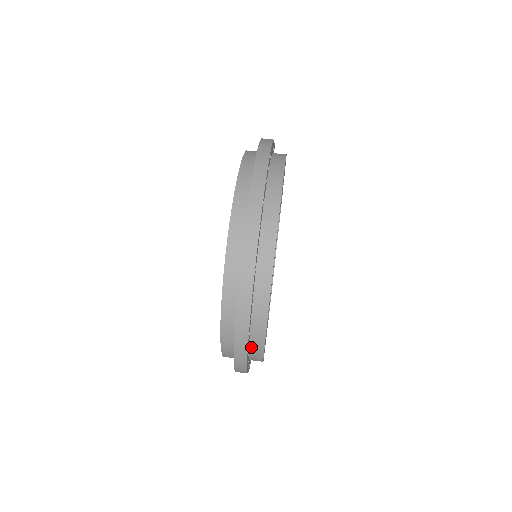
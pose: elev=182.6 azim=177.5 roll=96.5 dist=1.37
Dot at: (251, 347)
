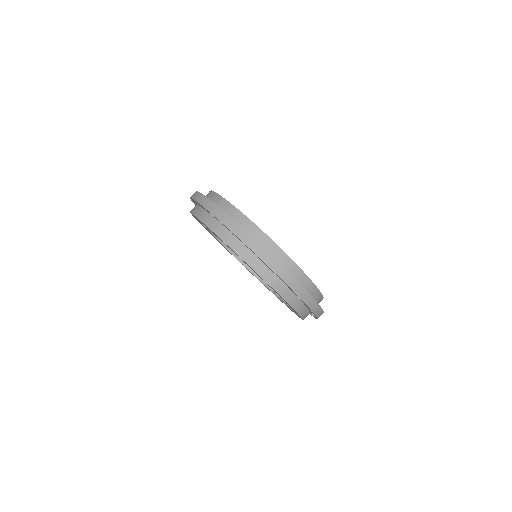
Dot at: occluded
